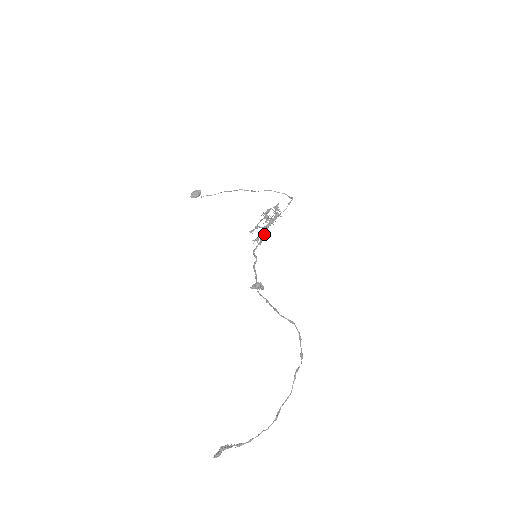
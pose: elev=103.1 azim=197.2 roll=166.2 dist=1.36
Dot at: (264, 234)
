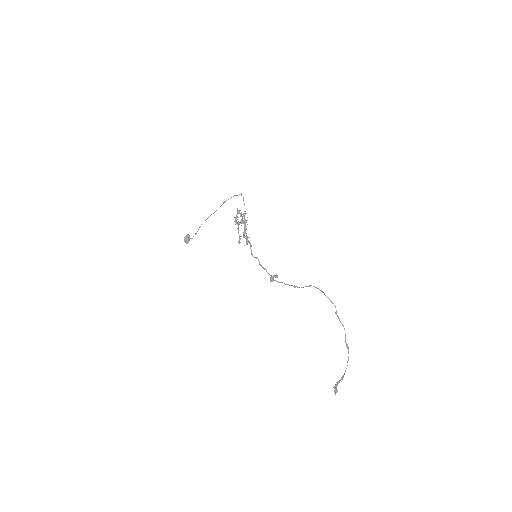
Dot at: occluded
